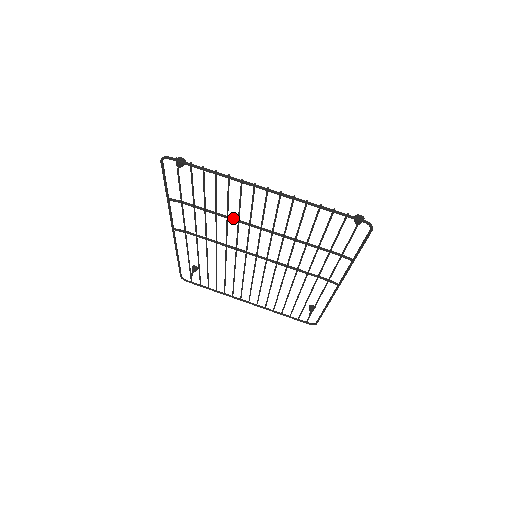
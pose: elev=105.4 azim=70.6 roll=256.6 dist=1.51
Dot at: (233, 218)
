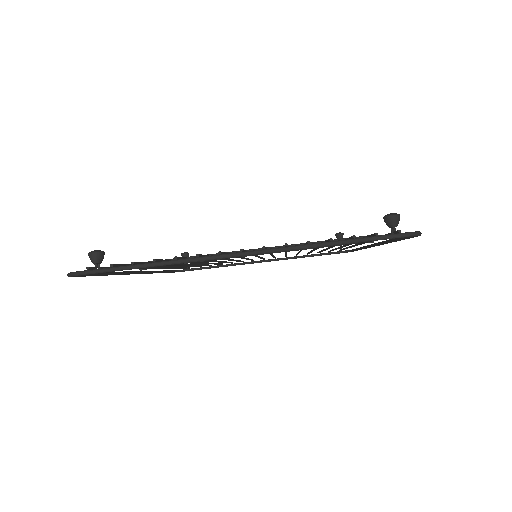
Dot at: occluded
